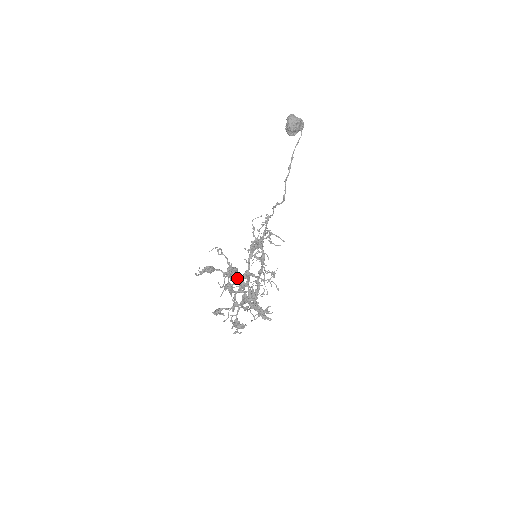
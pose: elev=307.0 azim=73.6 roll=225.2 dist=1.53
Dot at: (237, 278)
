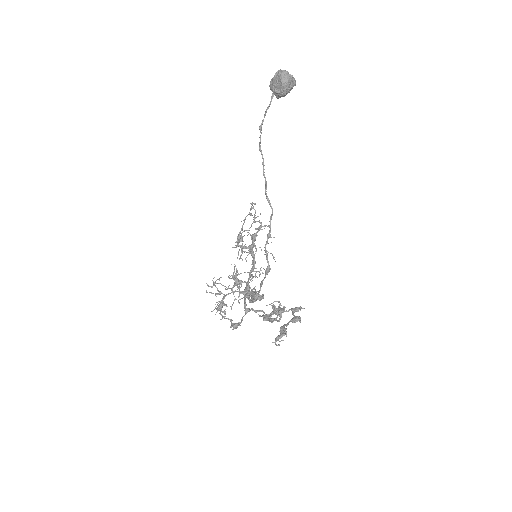
Dot at: occluded
